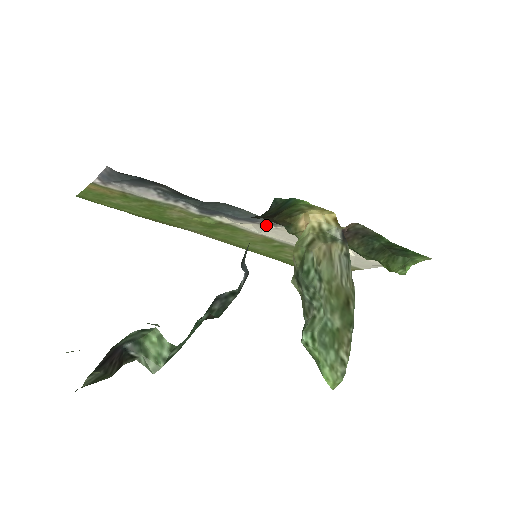
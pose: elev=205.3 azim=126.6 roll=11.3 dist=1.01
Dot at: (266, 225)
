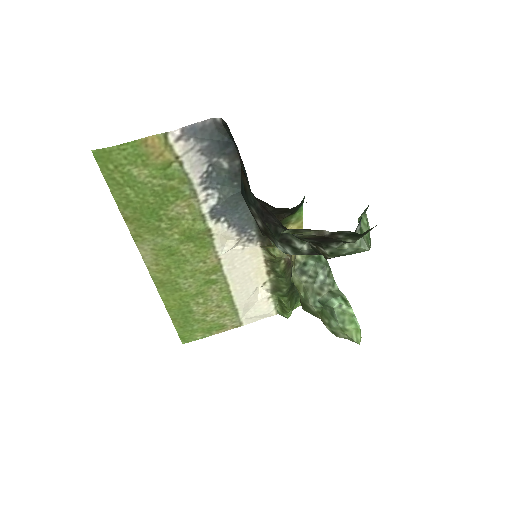
Dot at: (239, 243)
